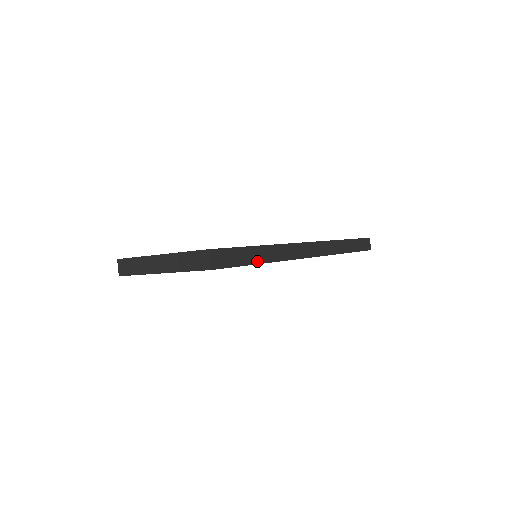
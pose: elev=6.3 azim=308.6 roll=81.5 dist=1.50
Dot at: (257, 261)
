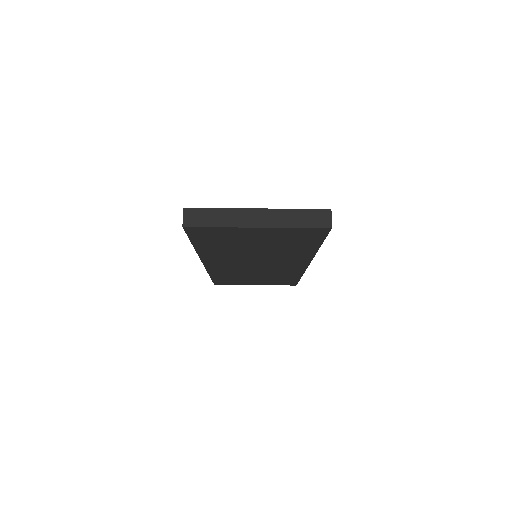
Dot at: occluded
